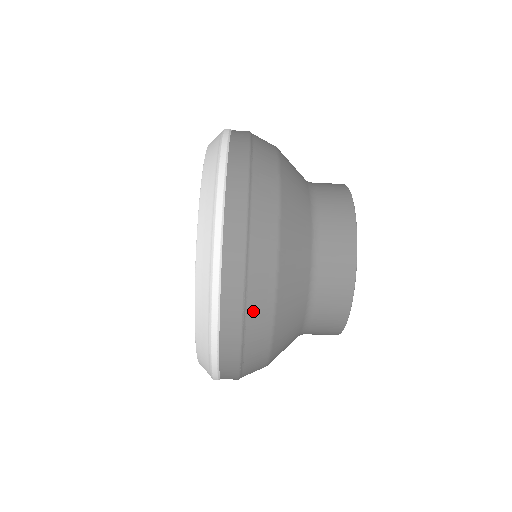
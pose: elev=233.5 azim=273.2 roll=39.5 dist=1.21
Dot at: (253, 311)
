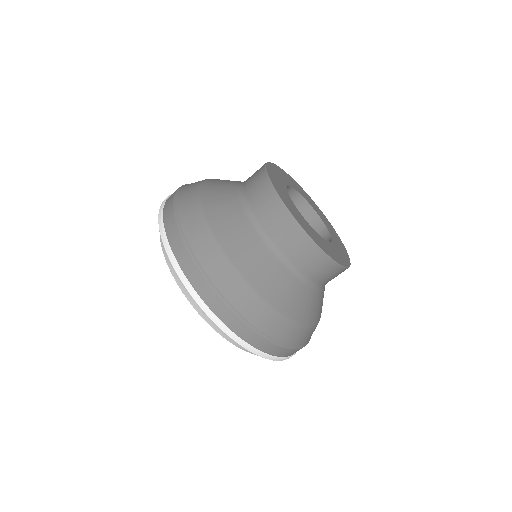
Dot at: (217, 278)
